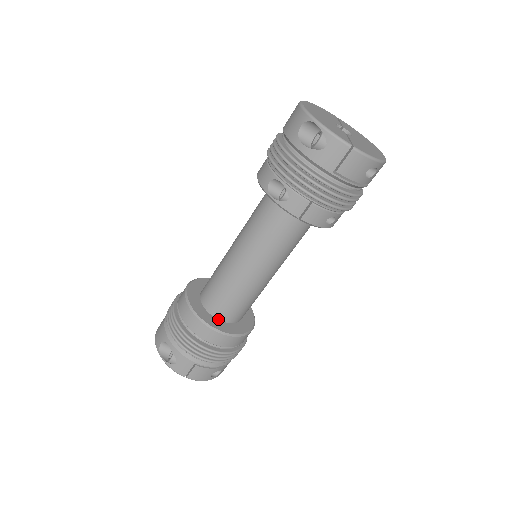
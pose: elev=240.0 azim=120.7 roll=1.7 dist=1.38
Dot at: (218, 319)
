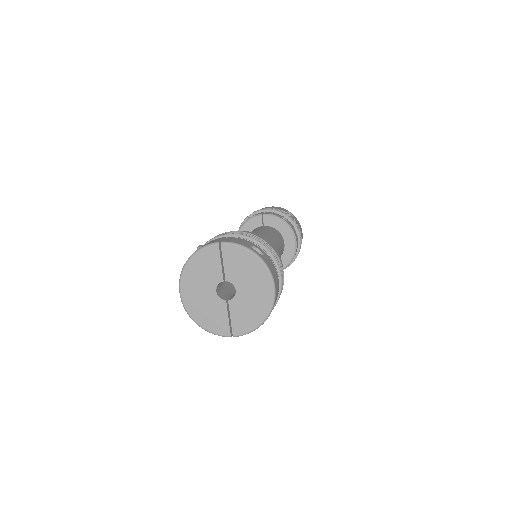
Dot at: occluded
